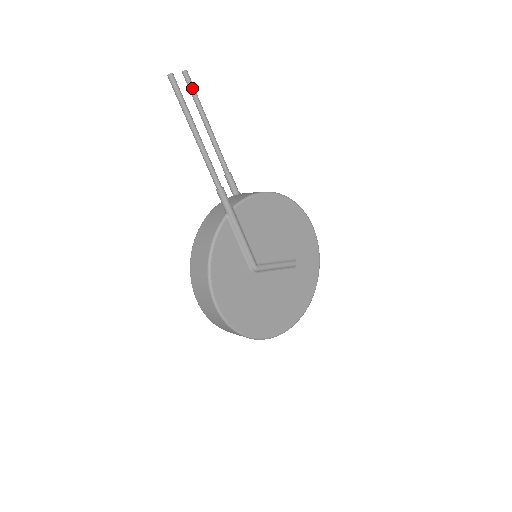
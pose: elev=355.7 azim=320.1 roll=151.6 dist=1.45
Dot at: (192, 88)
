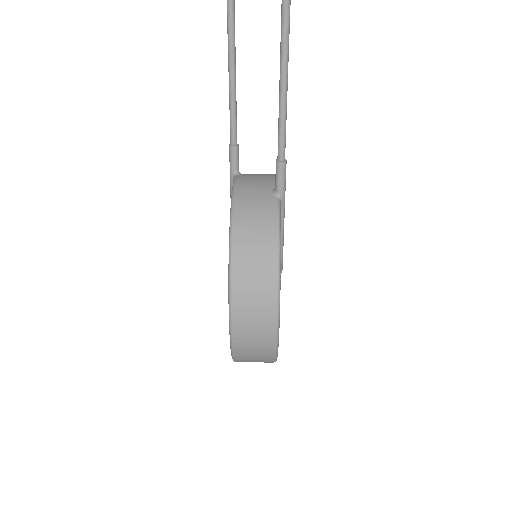
Dot at: (234, 12)
